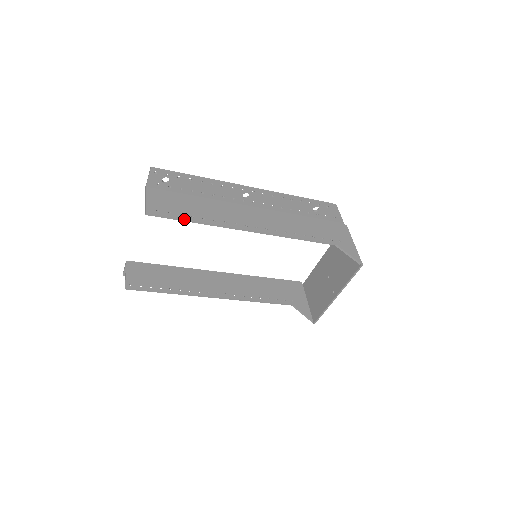
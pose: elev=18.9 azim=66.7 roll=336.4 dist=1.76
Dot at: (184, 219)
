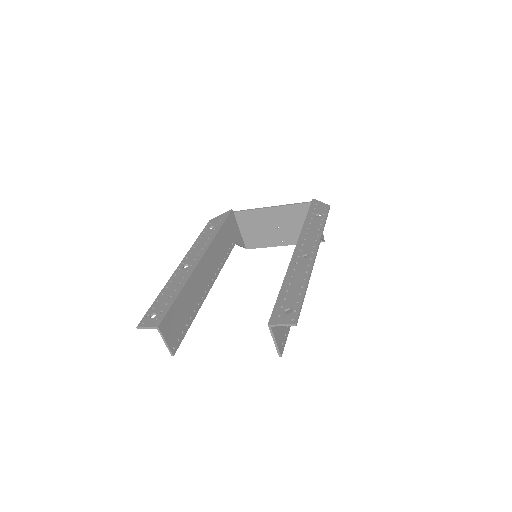
Dot at: occluded
